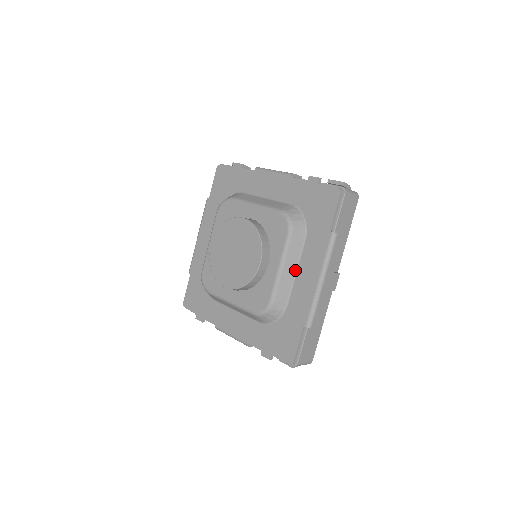
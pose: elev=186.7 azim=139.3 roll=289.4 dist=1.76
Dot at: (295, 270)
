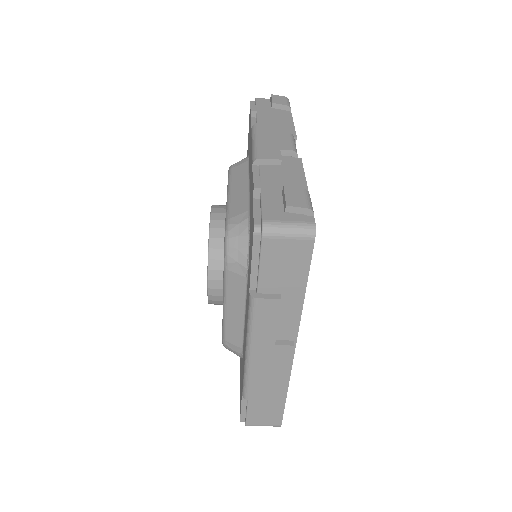
Dot at: (243, 314)
